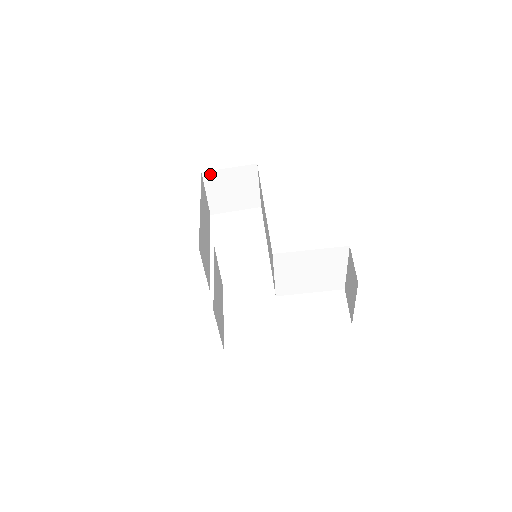
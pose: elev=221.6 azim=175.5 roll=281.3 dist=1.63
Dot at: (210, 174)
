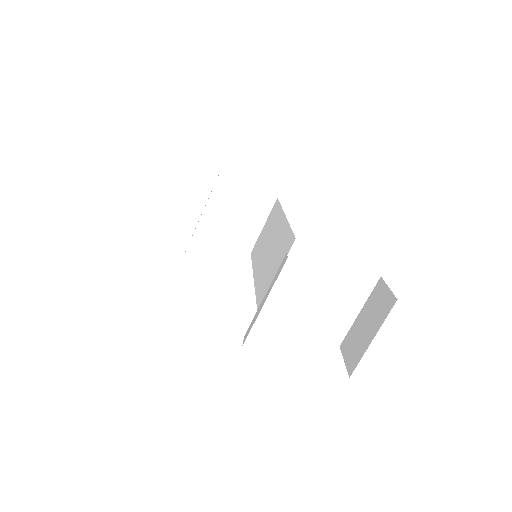
Dot at: (227, 180)
